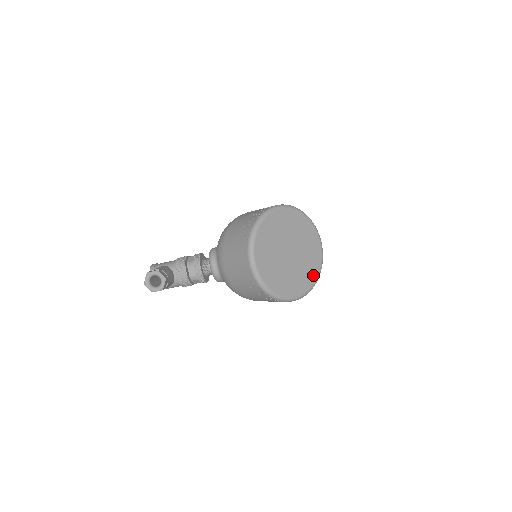
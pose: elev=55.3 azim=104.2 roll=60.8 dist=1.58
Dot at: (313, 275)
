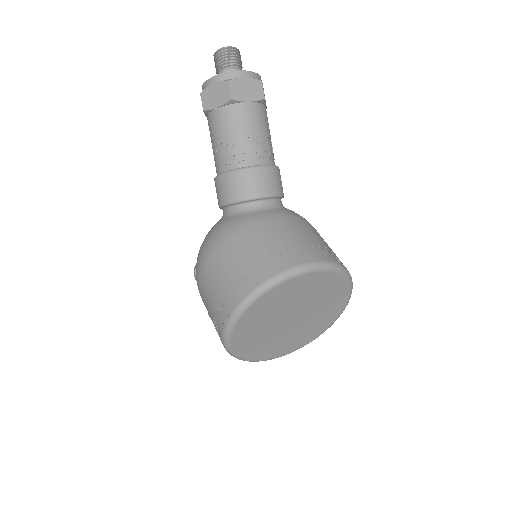
Dot at: (339, 286)
